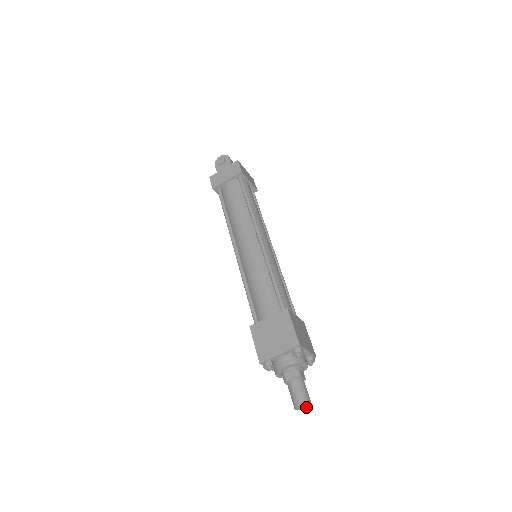
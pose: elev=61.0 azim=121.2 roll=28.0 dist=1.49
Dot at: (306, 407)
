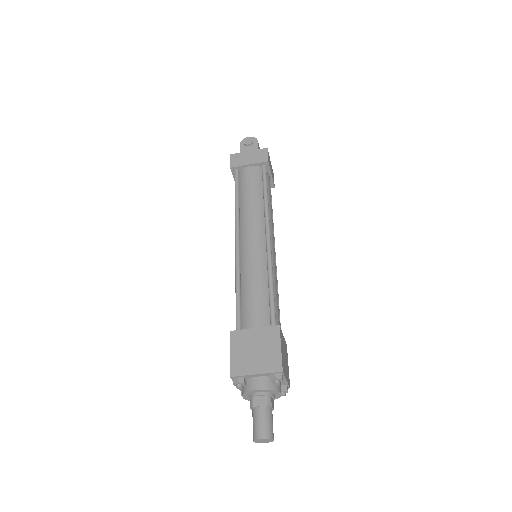
Dot at: (266, 442)
